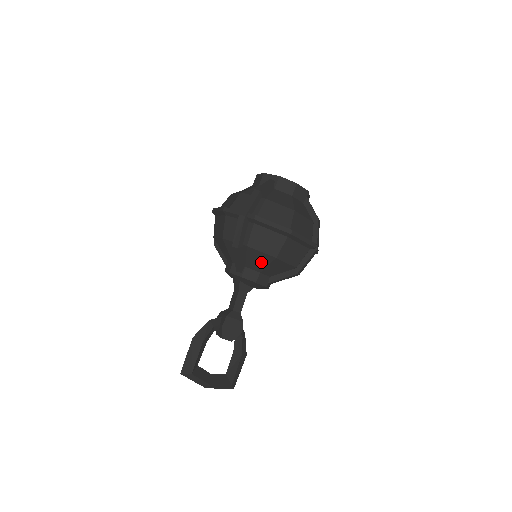
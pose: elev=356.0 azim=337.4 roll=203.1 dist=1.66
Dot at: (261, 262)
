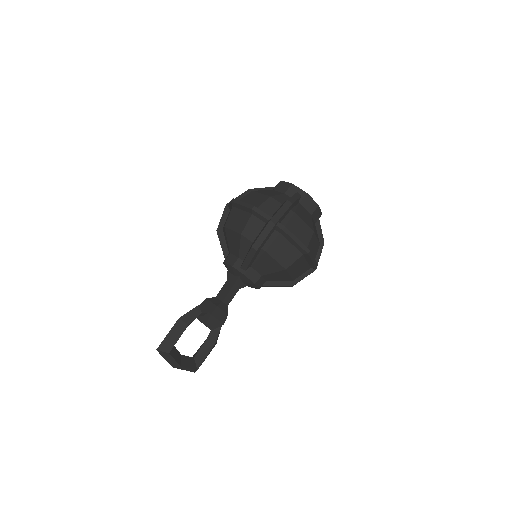
Dot at: (269, 268)
